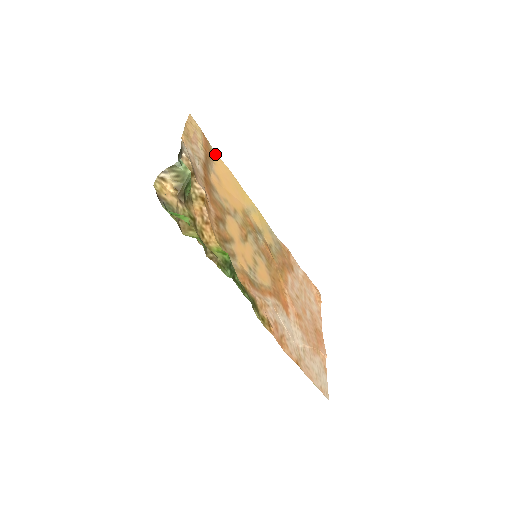
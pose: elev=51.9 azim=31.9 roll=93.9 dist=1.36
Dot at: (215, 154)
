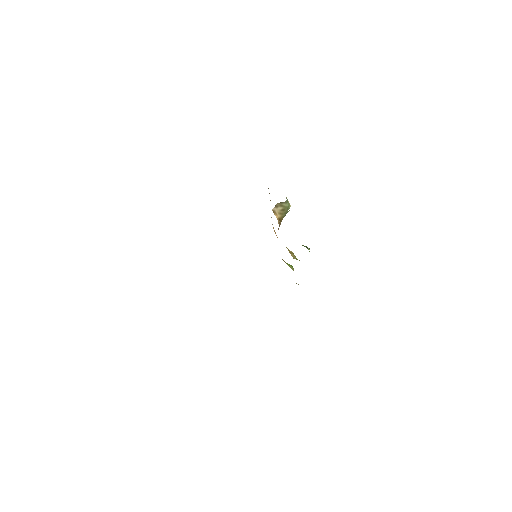
Dot at: occluded
